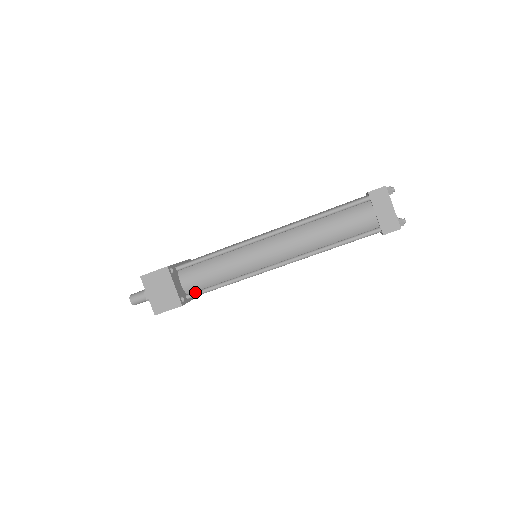
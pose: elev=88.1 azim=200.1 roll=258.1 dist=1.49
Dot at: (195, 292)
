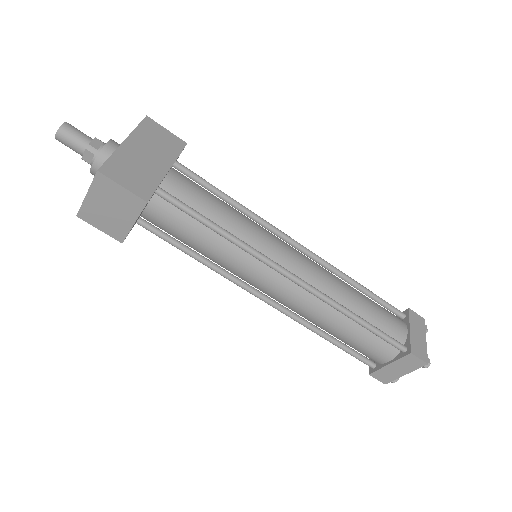
Dot at: (153, 228)
